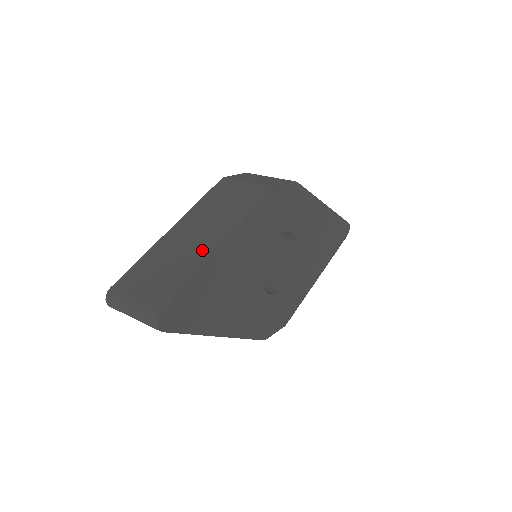
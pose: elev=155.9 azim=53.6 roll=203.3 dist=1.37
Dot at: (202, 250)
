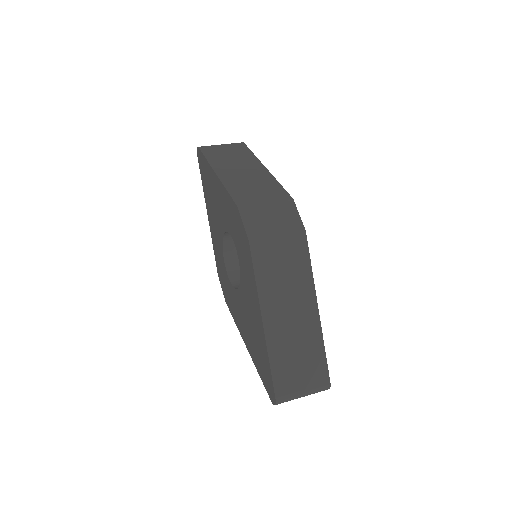
Dot at: (310, 324)
